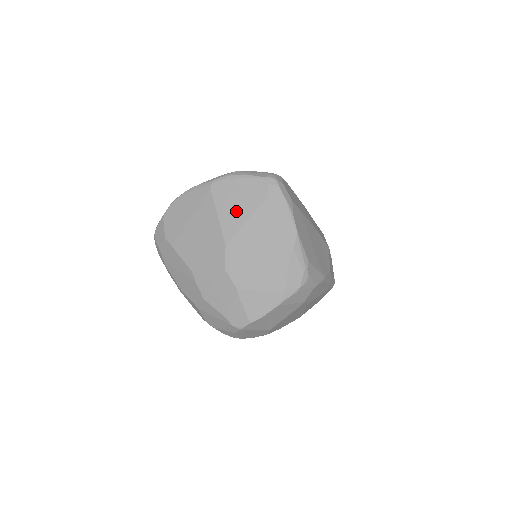
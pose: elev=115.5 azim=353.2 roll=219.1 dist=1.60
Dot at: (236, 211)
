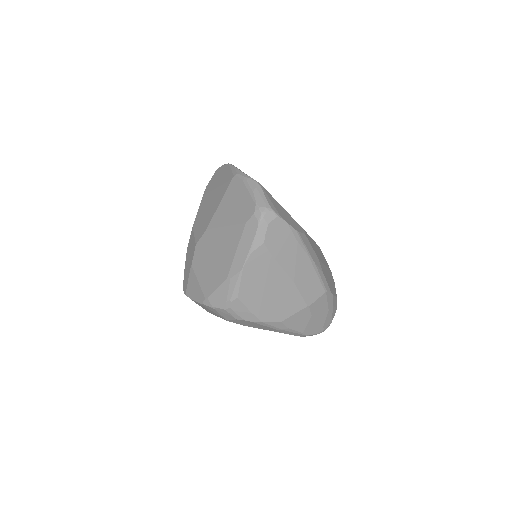
Dot at: (227, 212)
